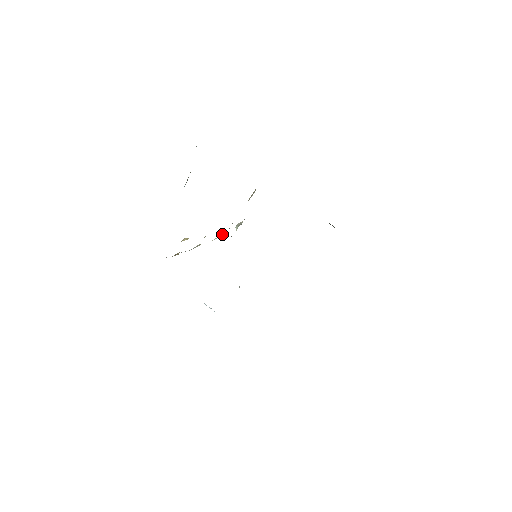
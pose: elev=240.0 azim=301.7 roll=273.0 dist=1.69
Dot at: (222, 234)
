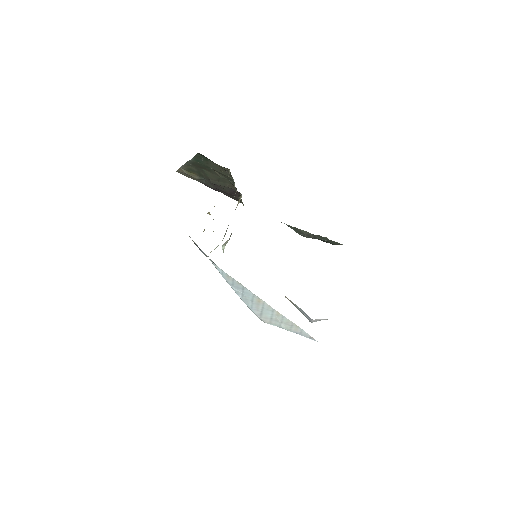
Dot at: (217, 246)
